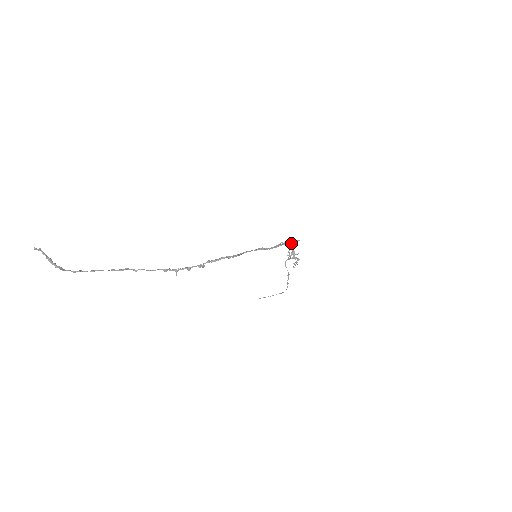
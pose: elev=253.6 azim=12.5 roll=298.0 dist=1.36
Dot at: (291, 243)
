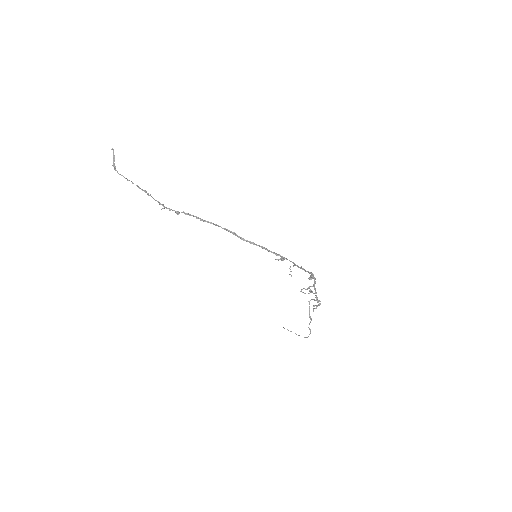
Dot at: (281, 258)
